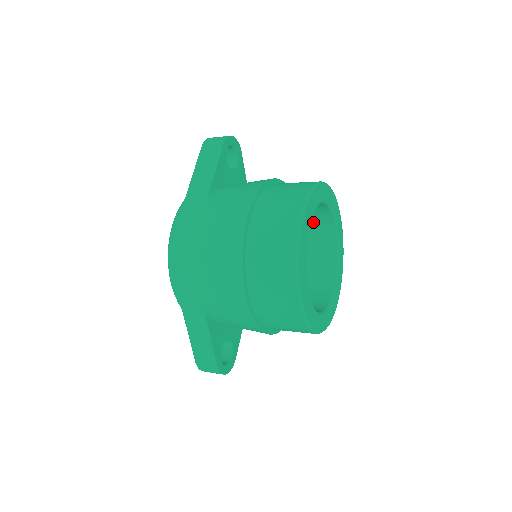
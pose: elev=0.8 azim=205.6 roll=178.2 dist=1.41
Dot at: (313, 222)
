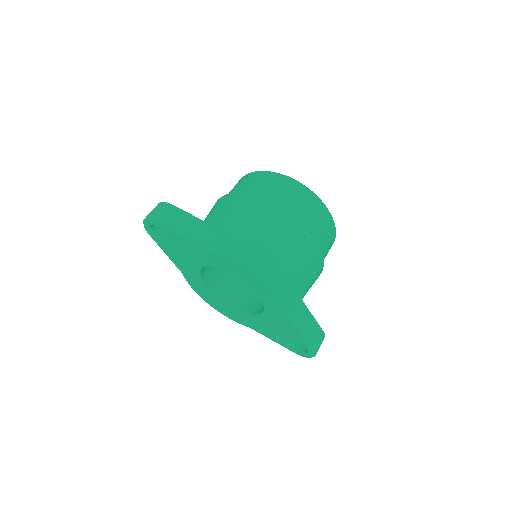
Dot at: occluded
